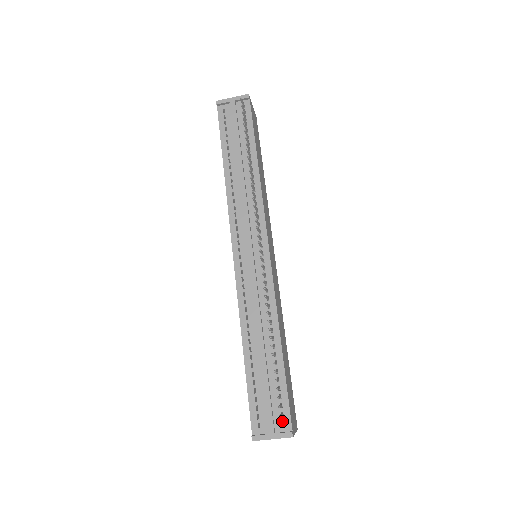
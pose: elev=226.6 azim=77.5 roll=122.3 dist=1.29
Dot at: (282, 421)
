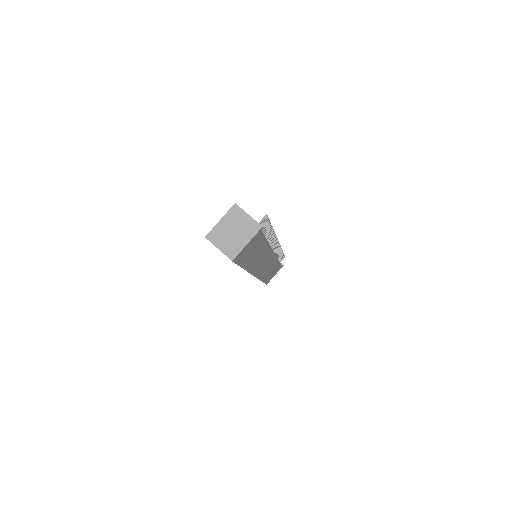
Dot at: occluded
